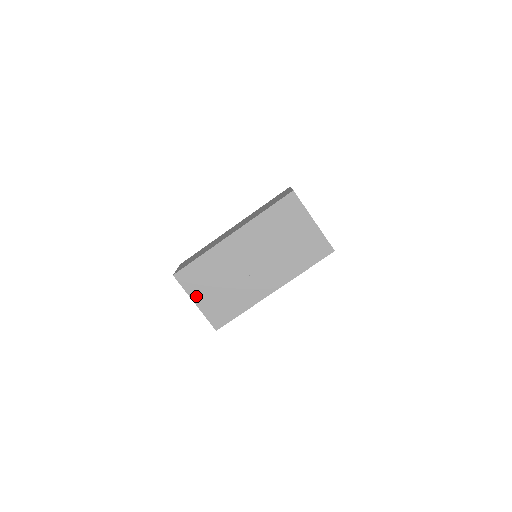
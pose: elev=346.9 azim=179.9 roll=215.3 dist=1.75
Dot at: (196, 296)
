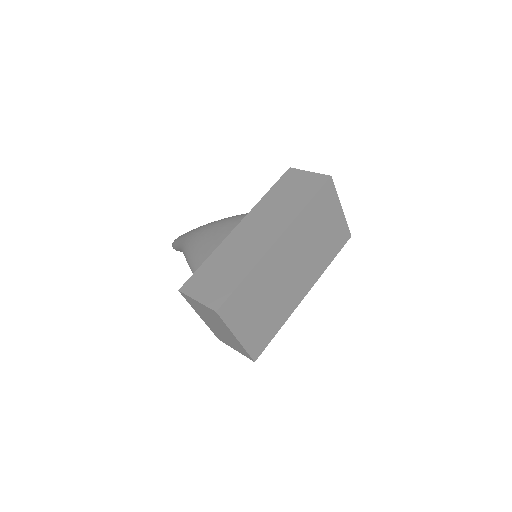
Dot at: (239, 329)
